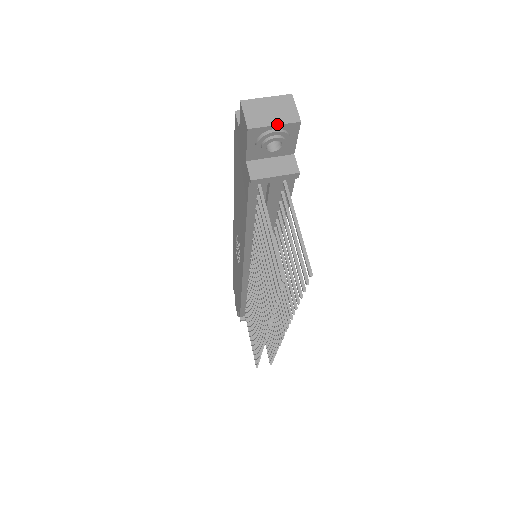
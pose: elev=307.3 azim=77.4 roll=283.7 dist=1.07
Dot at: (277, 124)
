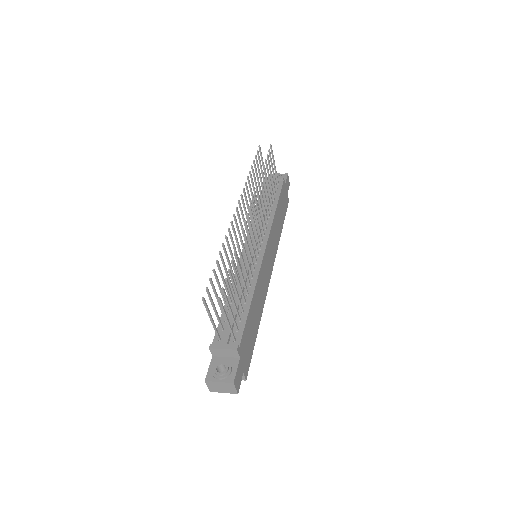
Dot at: occluded
